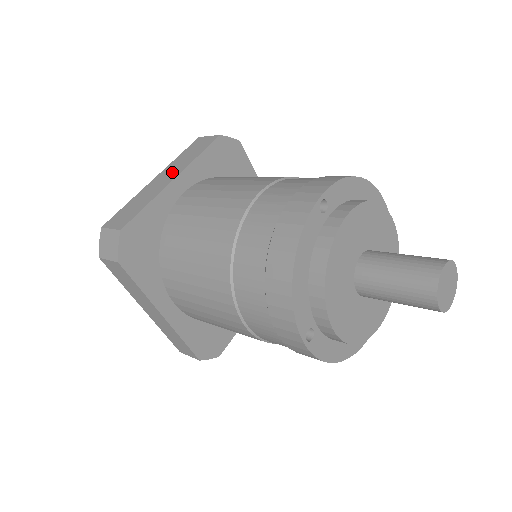
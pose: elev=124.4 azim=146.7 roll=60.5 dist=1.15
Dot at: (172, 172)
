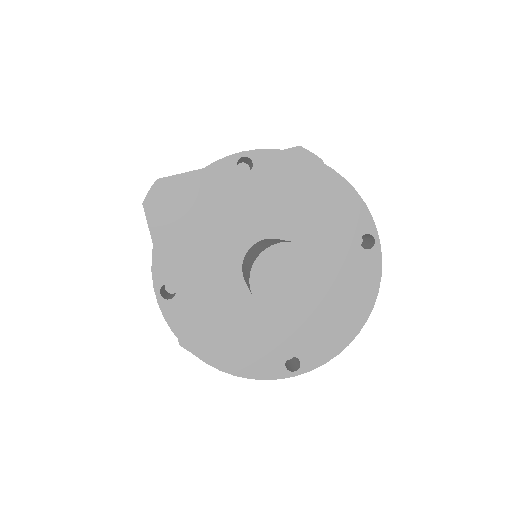
Dot at: occluded
